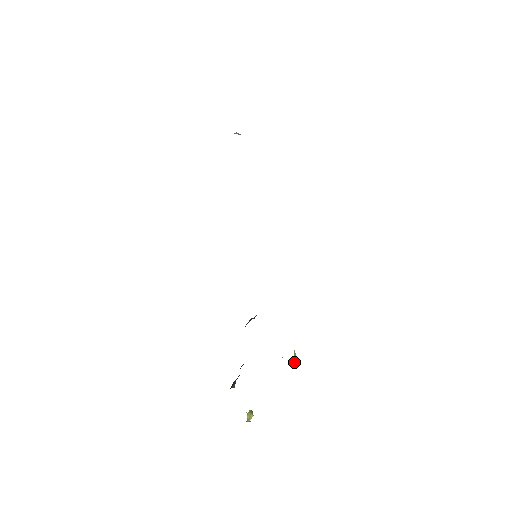
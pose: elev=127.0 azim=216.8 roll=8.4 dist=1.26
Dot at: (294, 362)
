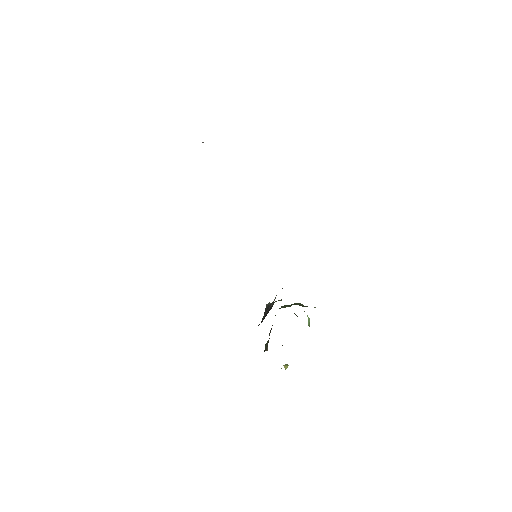
Dot at: (309, 323)
